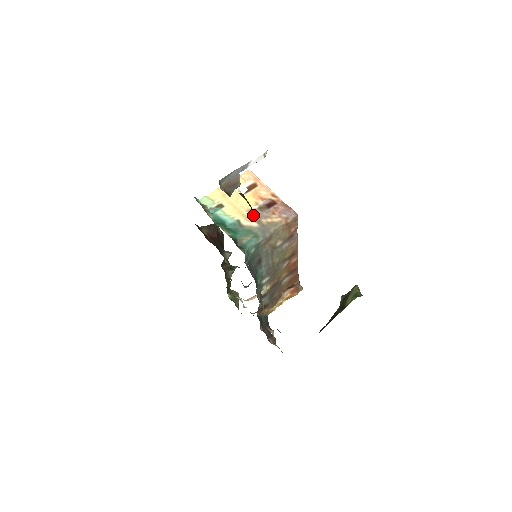
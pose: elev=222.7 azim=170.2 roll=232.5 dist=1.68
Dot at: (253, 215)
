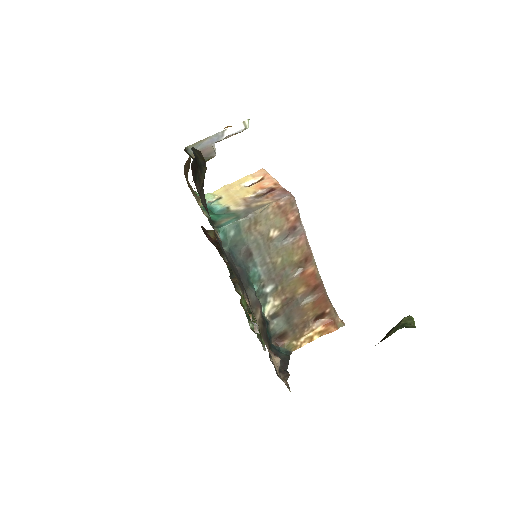
Dot at: (245, 201)
